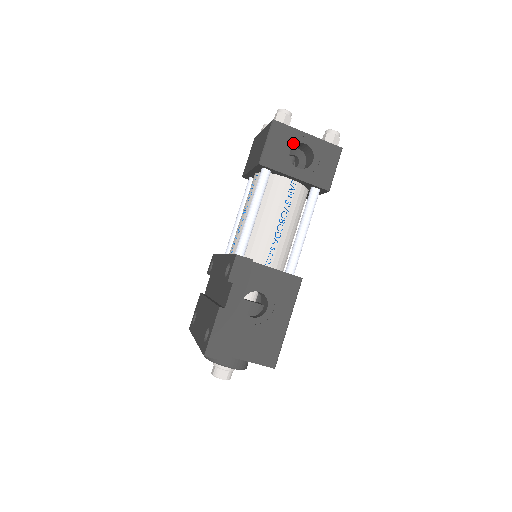
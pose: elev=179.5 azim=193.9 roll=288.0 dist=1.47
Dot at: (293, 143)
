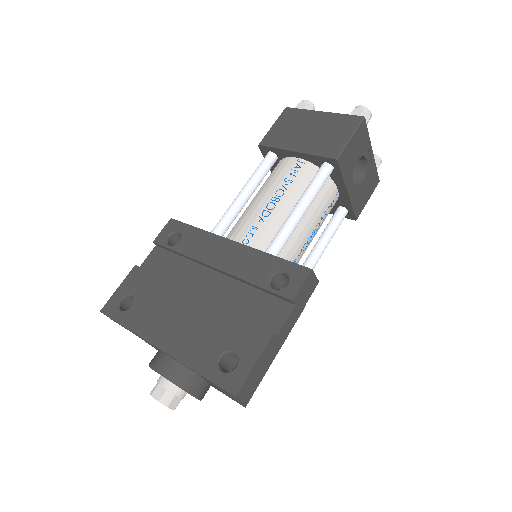
Dot at: (362, 154)
